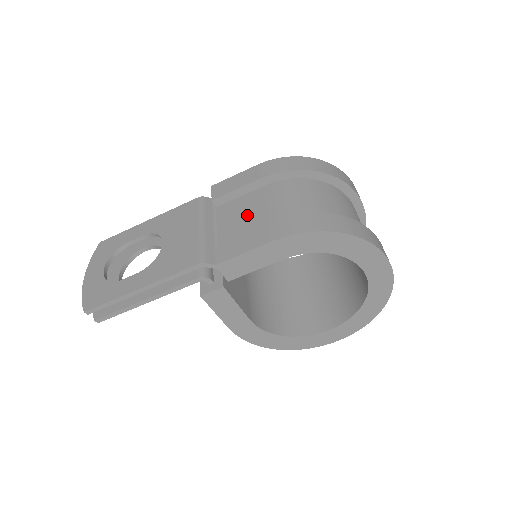
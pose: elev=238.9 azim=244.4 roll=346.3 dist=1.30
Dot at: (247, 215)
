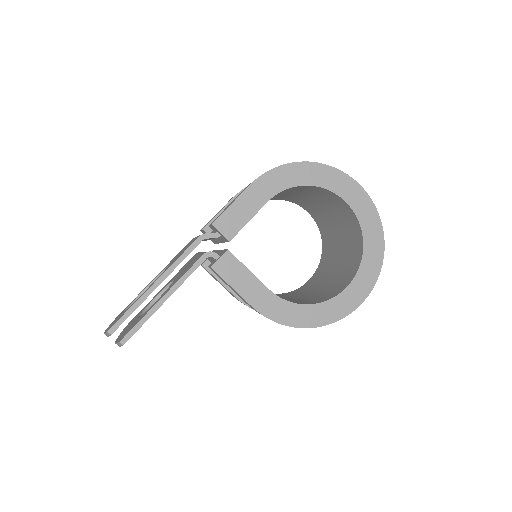
Dot at: occluded
